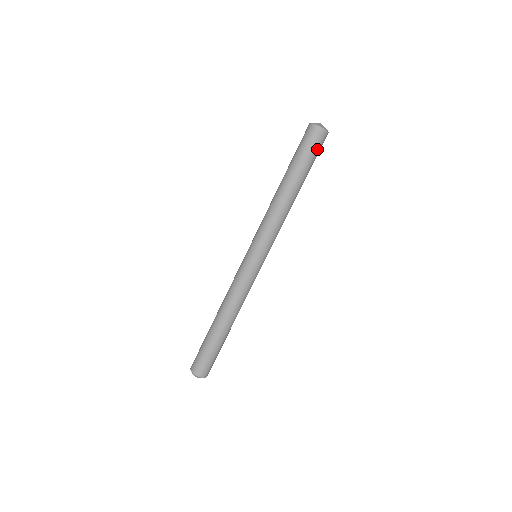
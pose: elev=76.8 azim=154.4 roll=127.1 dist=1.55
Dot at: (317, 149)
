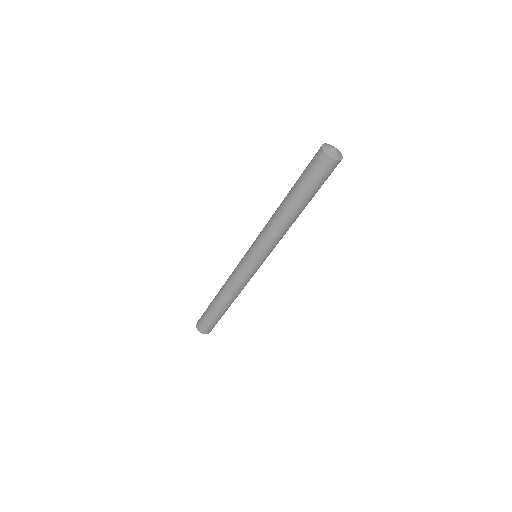
Dot at: (323, 177)
